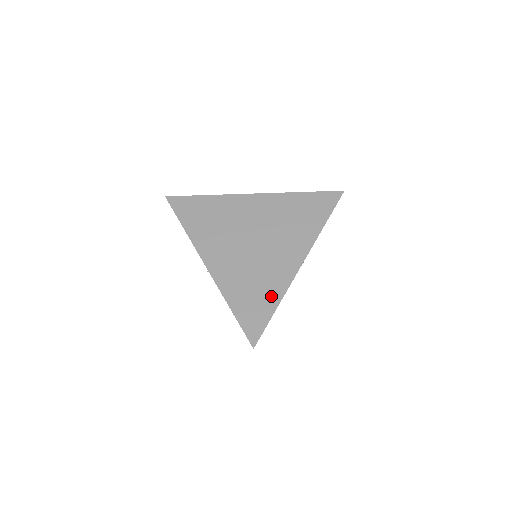
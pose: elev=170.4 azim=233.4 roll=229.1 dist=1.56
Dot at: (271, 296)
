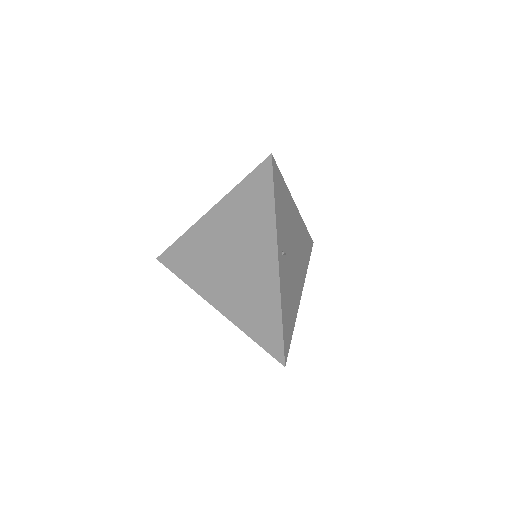
Dot at: (272, 311)
